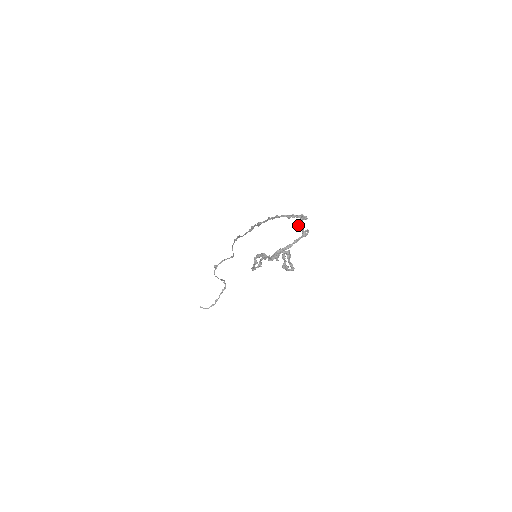
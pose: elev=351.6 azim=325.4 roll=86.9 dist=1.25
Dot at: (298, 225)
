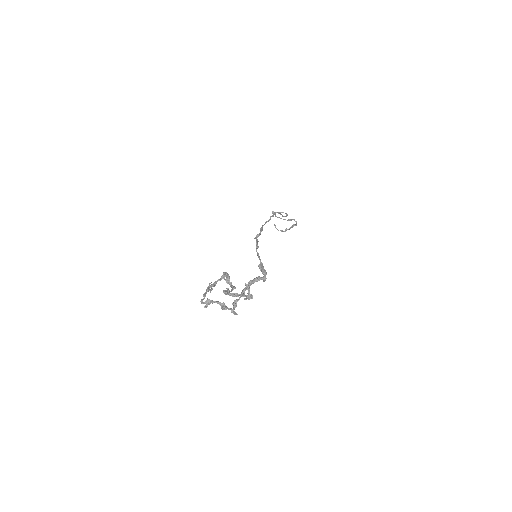
Dot at: (246, 285)
